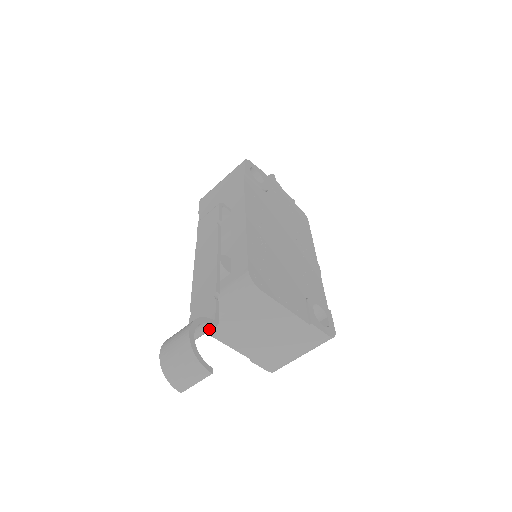
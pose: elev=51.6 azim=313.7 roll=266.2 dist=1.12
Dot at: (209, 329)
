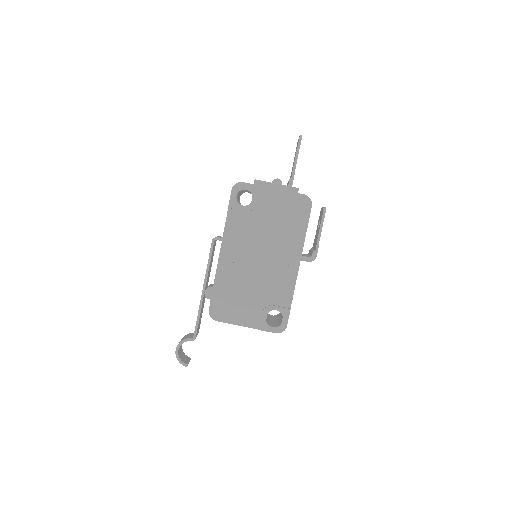
Dot at: (193, 340)
